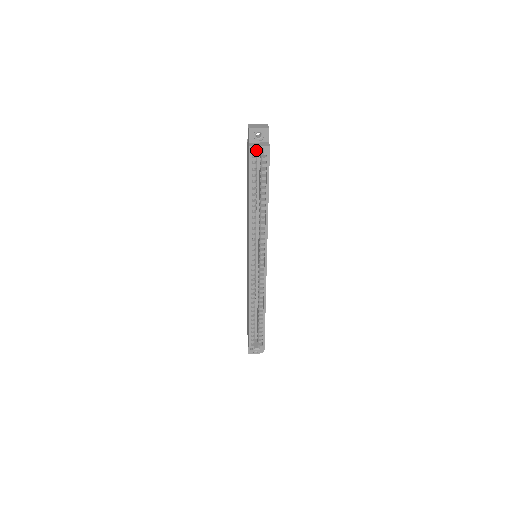
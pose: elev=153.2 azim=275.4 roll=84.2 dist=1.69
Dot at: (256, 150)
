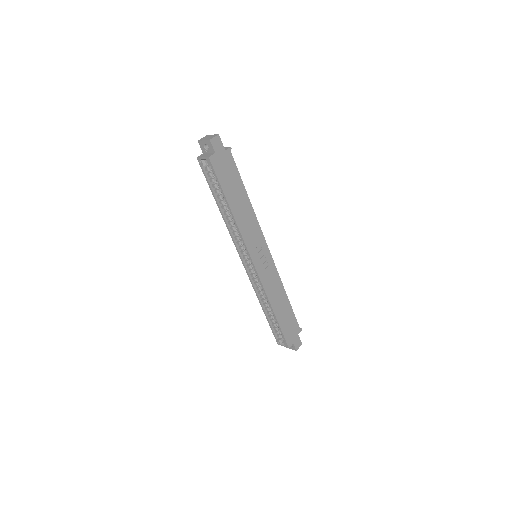
Dot at: (203, 161)
